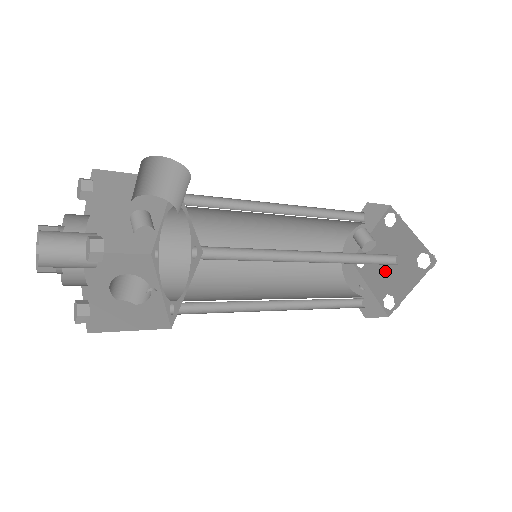
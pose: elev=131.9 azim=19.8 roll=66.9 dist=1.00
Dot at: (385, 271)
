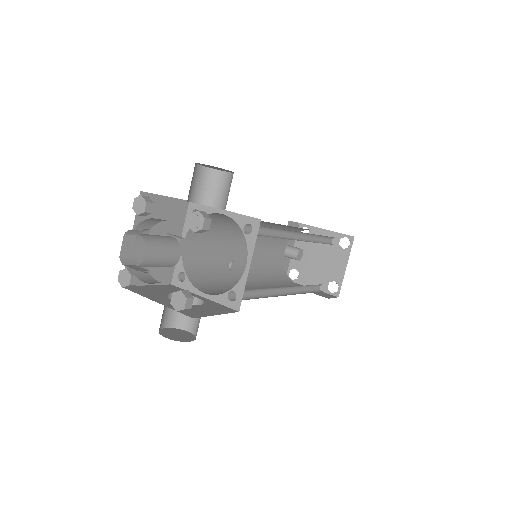
Dot at: (319, 268)
